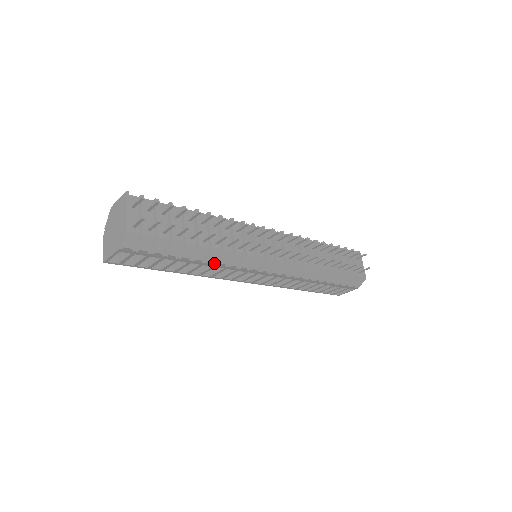
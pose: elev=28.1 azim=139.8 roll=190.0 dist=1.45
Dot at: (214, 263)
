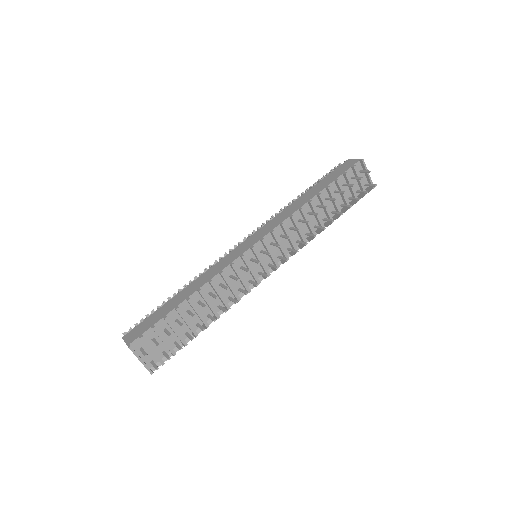
Dot at: occluded
